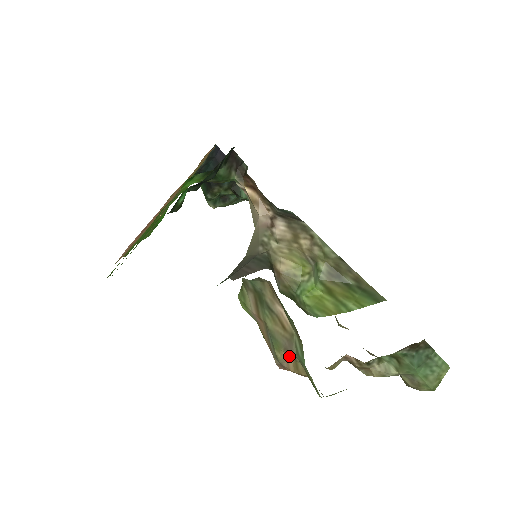
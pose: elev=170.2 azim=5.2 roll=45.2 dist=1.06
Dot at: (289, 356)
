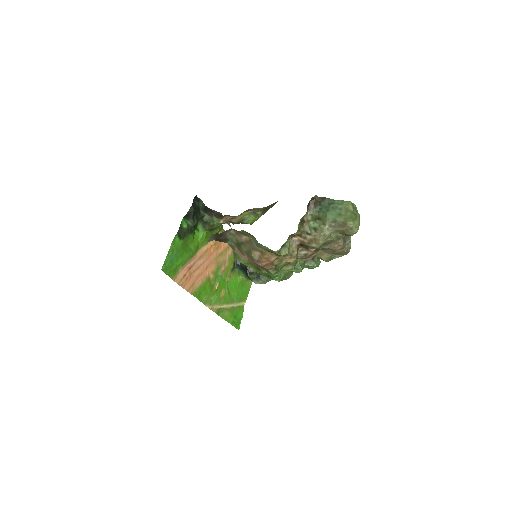
Dot at: (257, 252)
